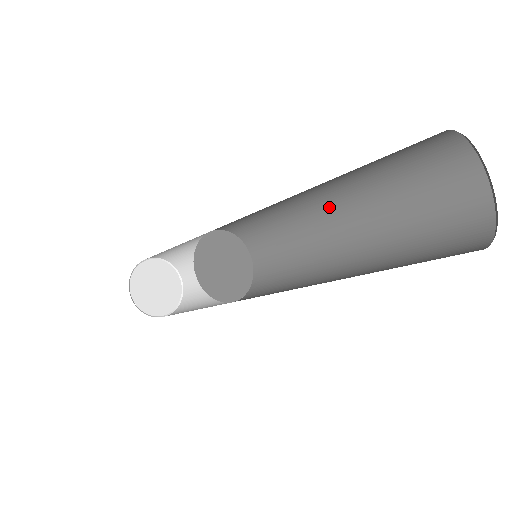
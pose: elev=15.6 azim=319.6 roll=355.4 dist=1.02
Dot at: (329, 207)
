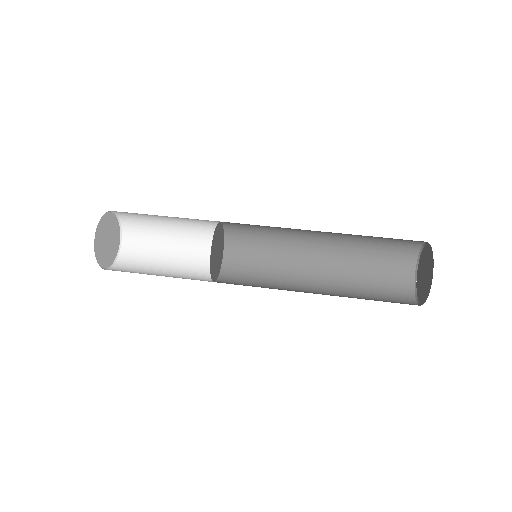
Dot at: occluded
